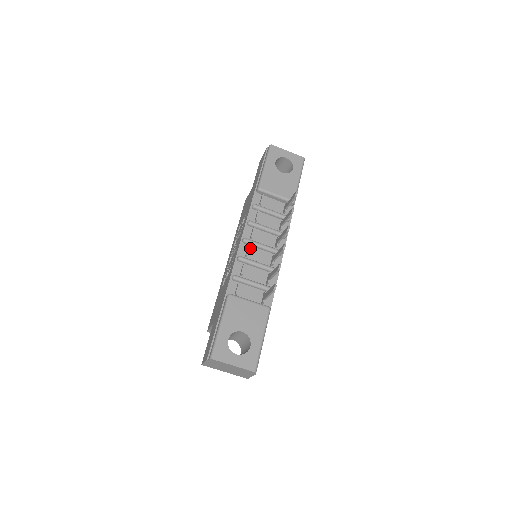
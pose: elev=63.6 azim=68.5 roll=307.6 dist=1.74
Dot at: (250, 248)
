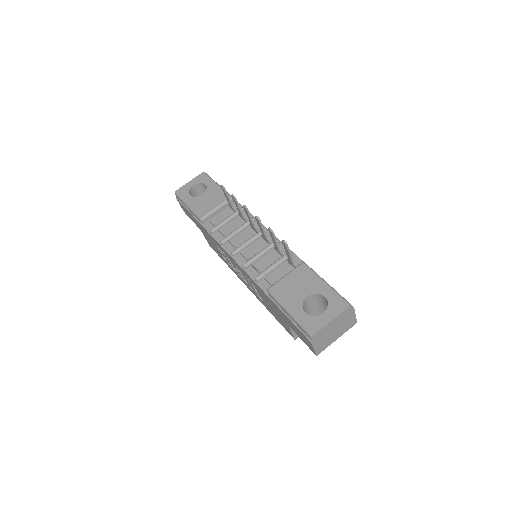
Dot at: occluded
